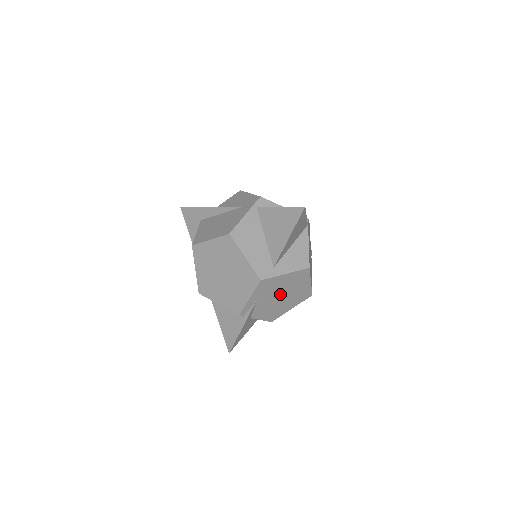
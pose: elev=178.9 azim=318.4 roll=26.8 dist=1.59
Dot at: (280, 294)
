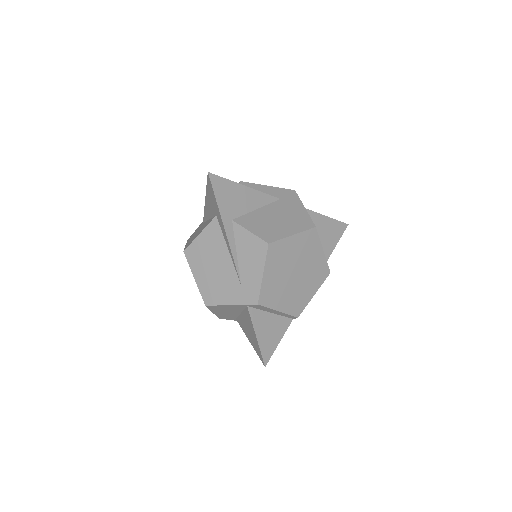
Dot at: occluded
